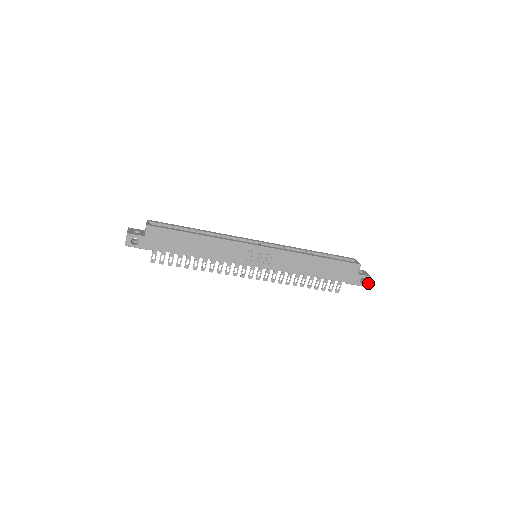
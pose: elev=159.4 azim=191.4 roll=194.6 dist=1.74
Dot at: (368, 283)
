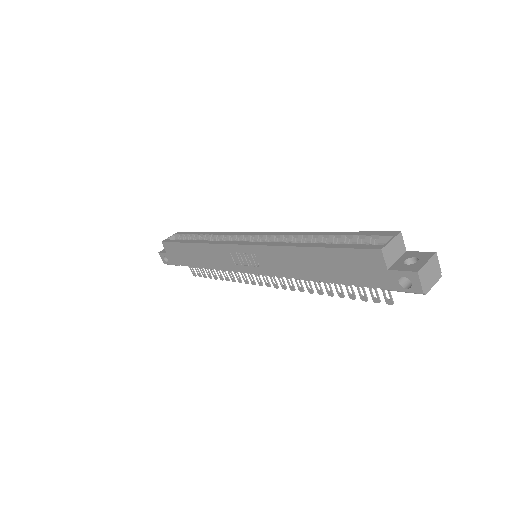
Dot at: (420, 286)
